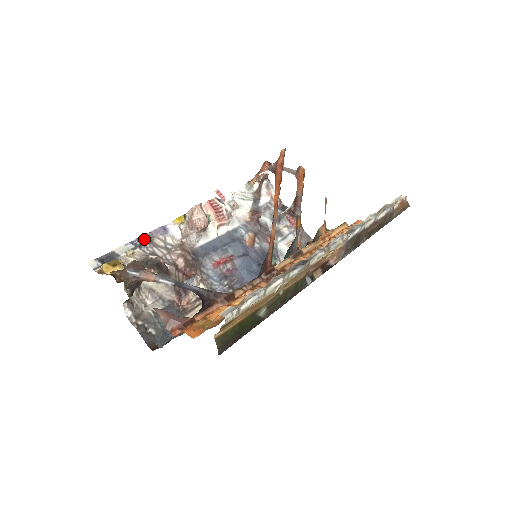
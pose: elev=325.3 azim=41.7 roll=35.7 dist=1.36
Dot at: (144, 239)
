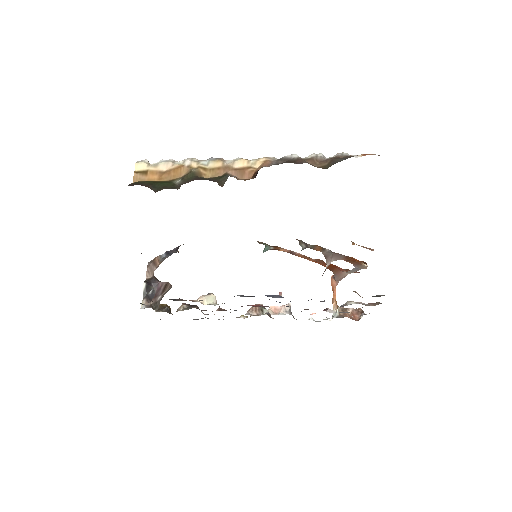
Dot at: (203, 318)
